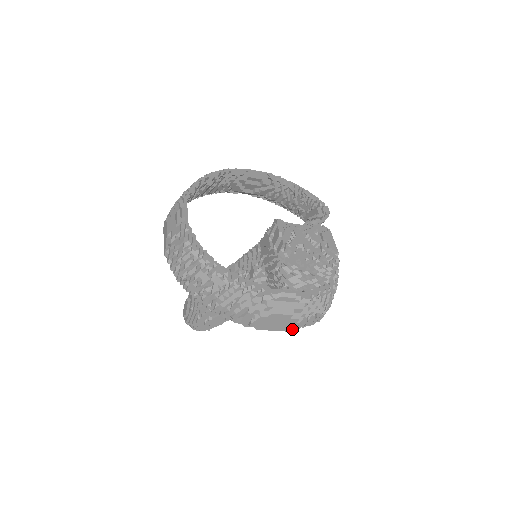
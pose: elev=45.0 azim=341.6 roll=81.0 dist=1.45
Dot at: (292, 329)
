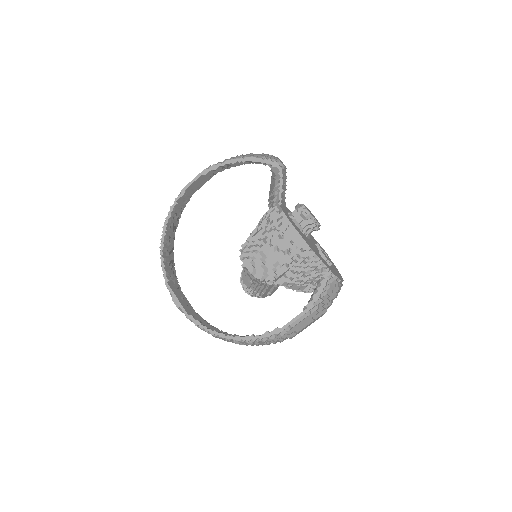
Dot at: occluded
